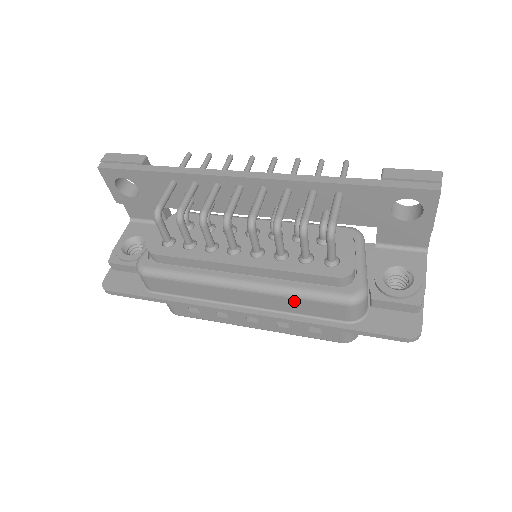
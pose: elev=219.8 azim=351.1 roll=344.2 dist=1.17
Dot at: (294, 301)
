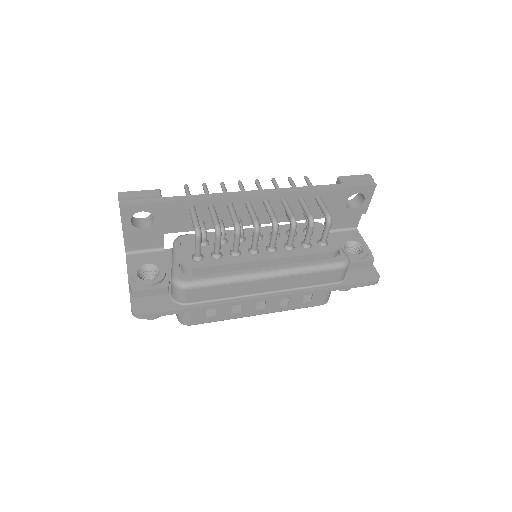
Dot at: (307, 276)
